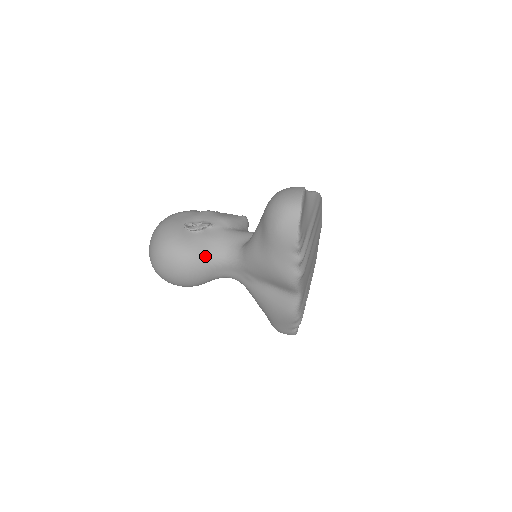
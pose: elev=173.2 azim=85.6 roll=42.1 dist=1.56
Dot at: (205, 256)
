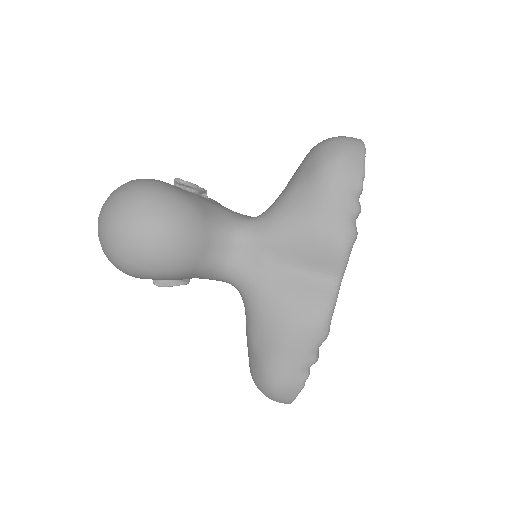
Dot at: (206, 215)
